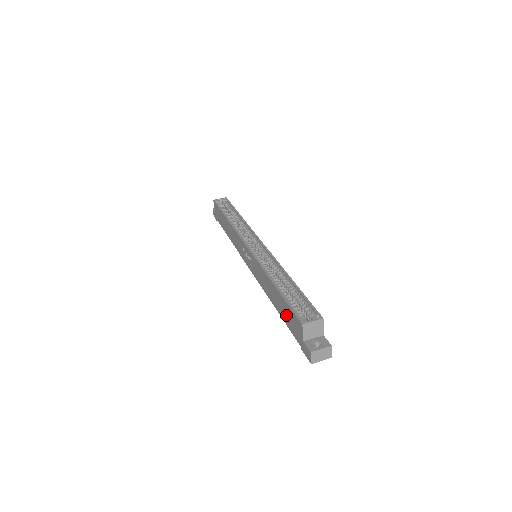
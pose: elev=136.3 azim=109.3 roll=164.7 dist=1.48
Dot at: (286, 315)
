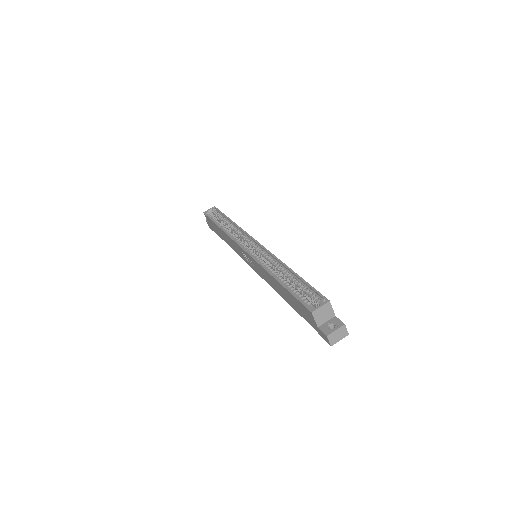
Dot at: (296, 306)
